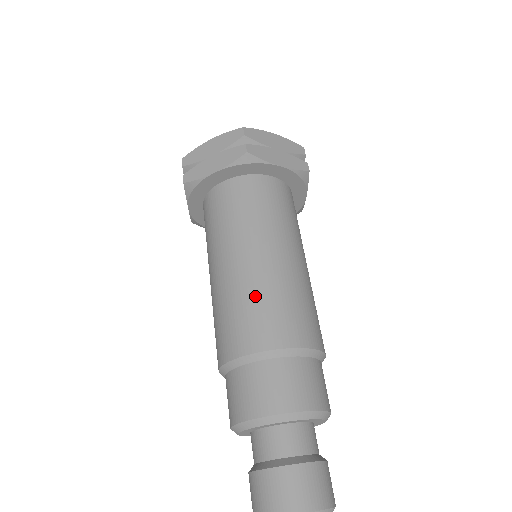
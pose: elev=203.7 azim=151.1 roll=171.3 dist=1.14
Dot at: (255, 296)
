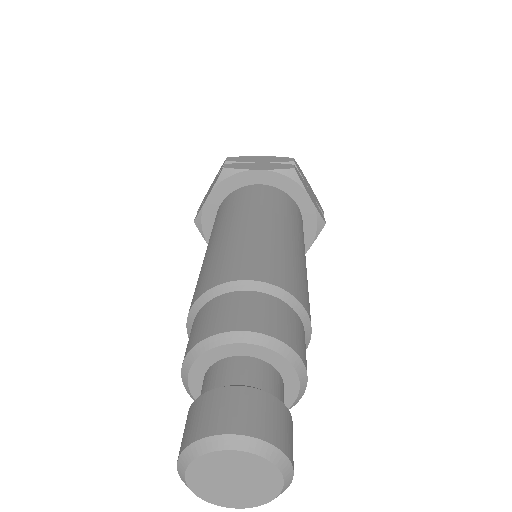
Dot at: (213, 258)
